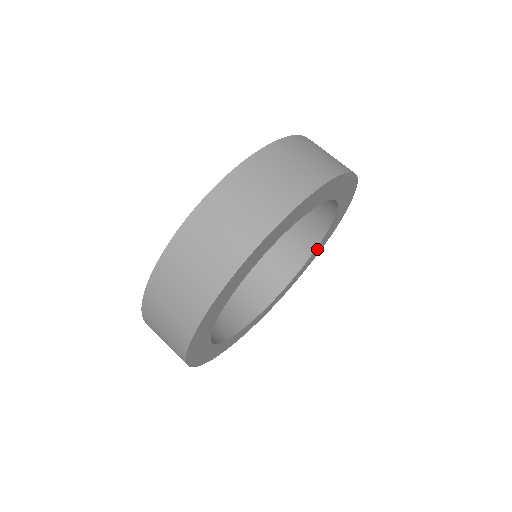
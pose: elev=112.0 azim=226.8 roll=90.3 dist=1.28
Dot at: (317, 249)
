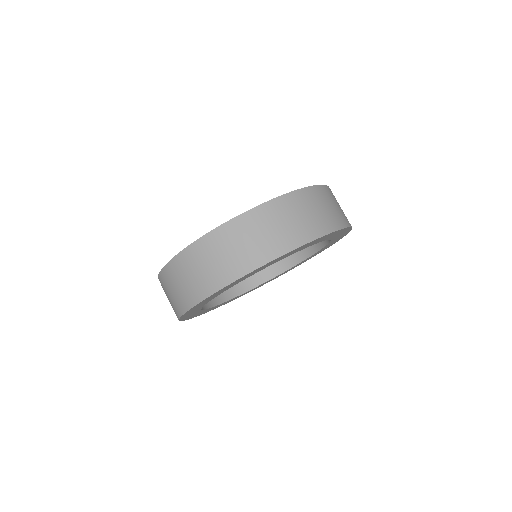
Dot at: (278, 275)
